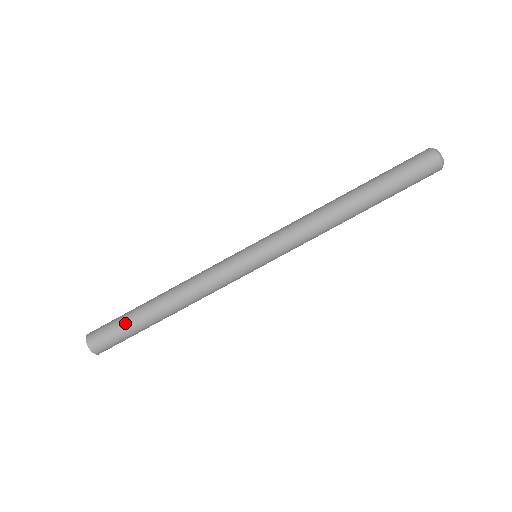
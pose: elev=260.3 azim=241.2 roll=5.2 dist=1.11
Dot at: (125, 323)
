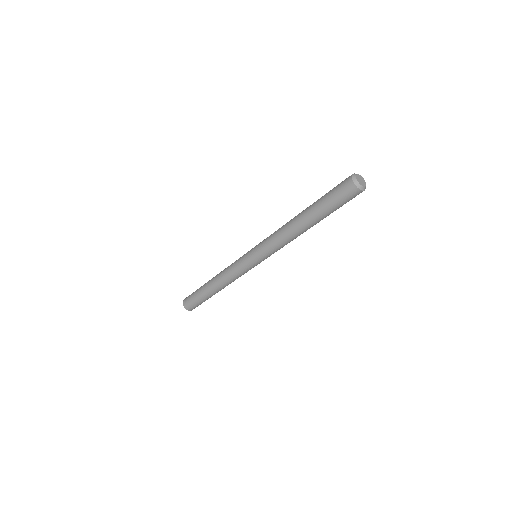
Dot at: (197, 295)
